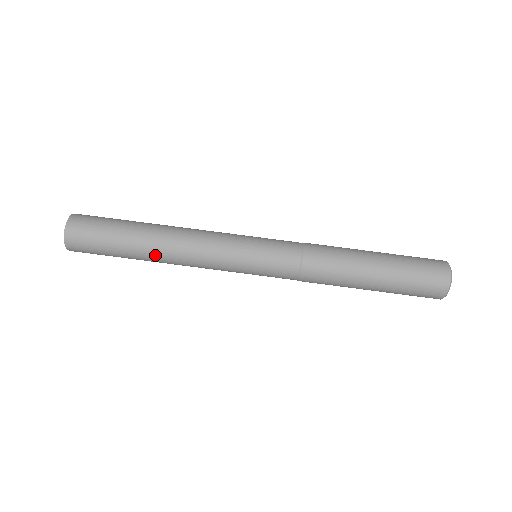
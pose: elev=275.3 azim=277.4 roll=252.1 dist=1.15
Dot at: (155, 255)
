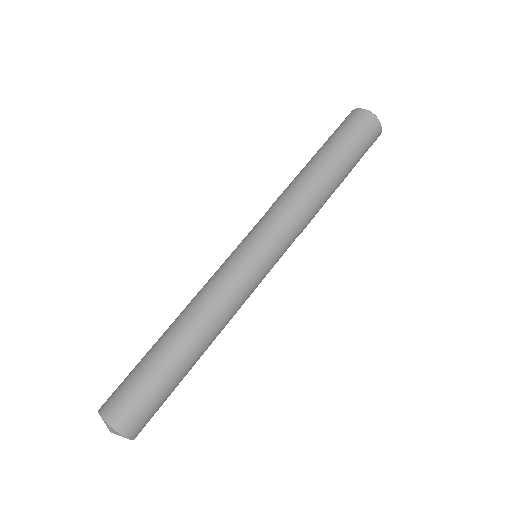
Dot at: (184, 334)
